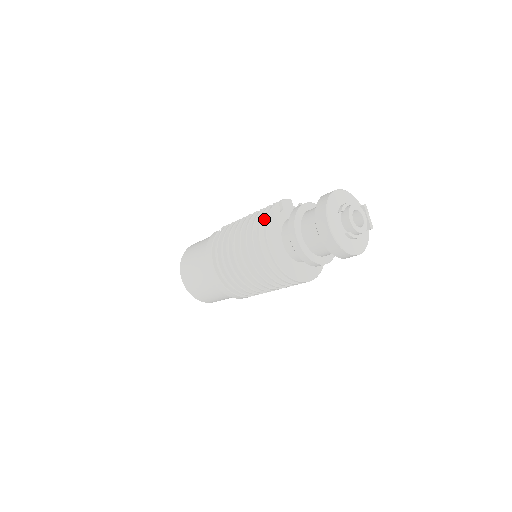
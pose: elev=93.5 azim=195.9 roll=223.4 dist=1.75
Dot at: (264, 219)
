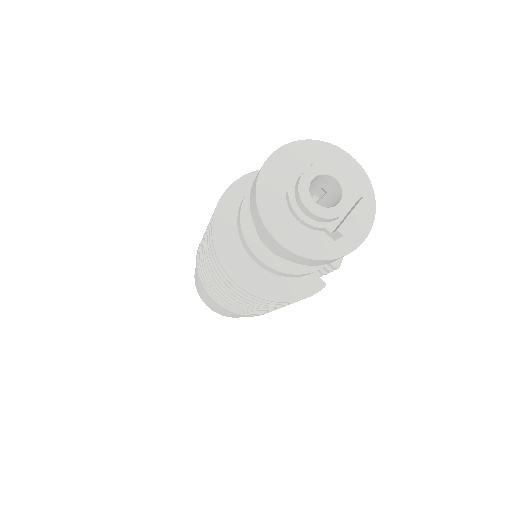
Dot at: occluded
